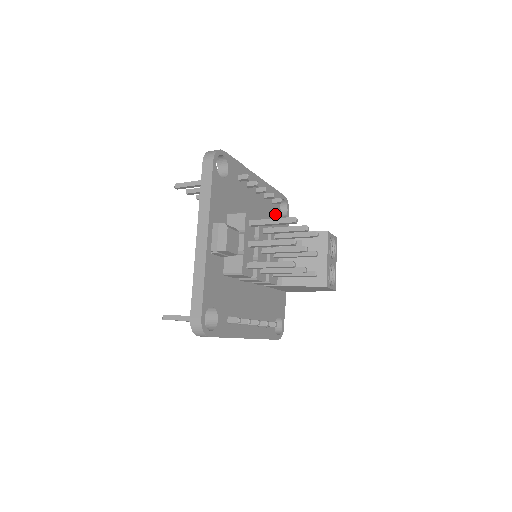
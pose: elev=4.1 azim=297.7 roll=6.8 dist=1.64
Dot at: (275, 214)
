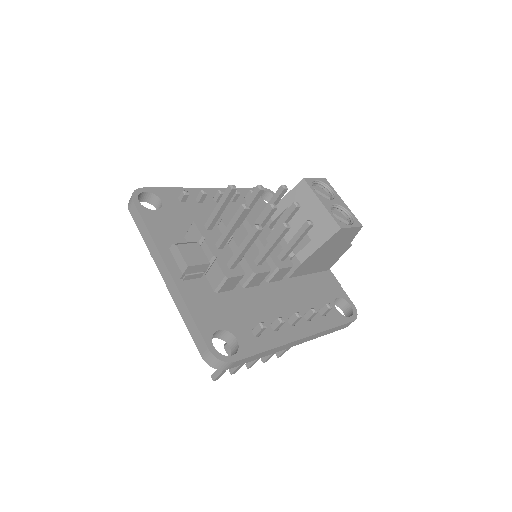
Dot at: (259, 208)
